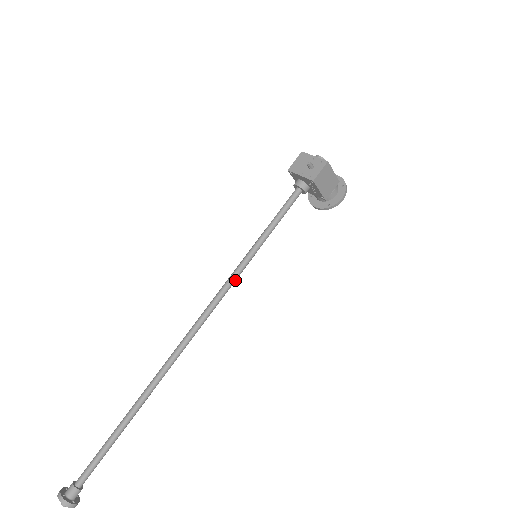
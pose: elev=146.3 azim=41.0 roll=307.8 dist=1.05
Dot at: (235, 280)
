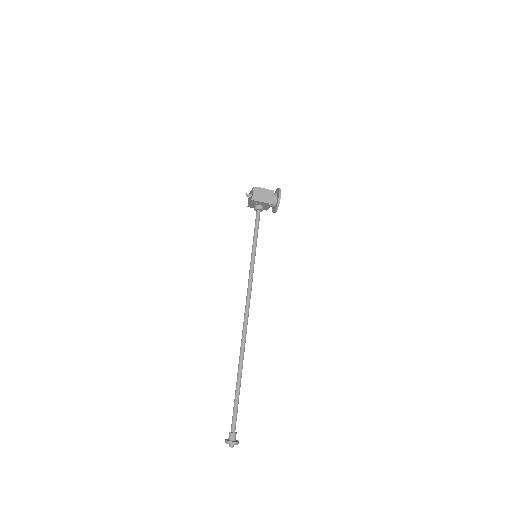
Dot at: (252, 275)
